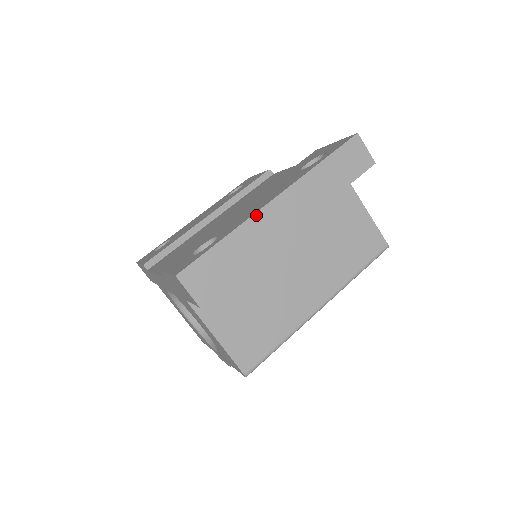
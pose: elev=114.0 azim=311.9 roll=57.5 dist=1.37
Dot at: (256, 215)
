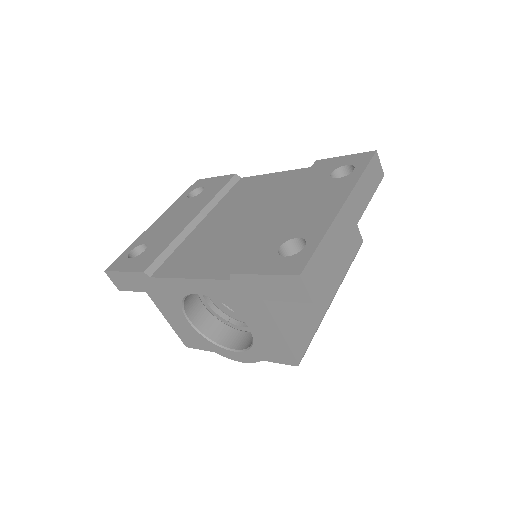
Dot at: (337, 218)
